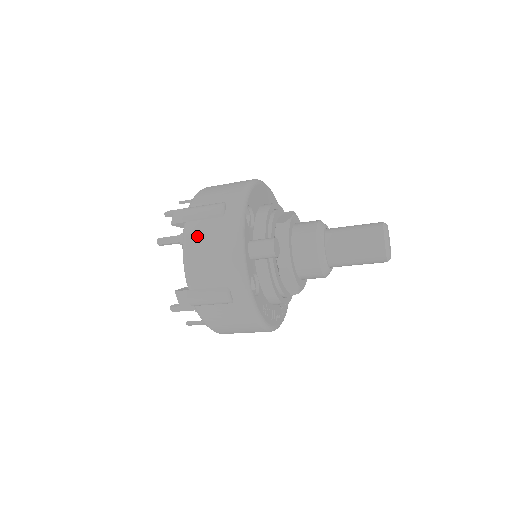
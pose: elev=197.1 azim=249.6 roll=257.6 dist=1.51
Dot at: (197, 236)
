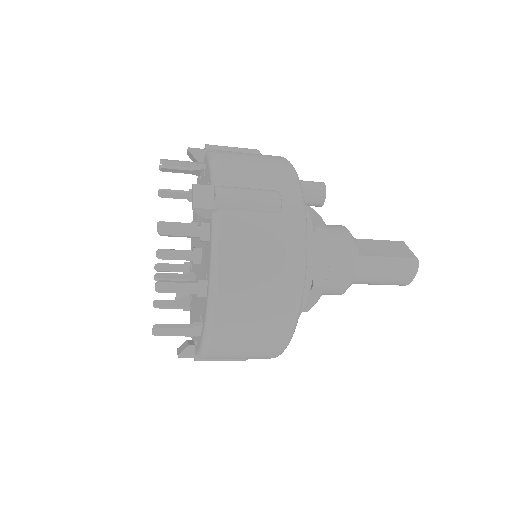
Dot at: (232, 152)
